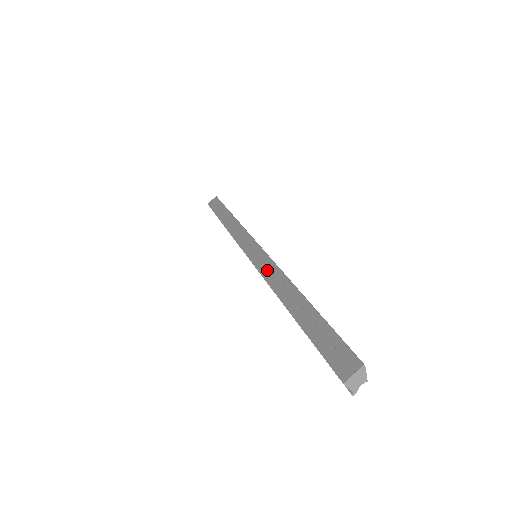
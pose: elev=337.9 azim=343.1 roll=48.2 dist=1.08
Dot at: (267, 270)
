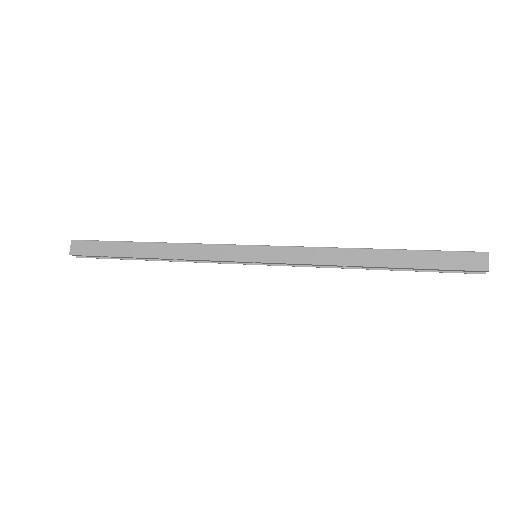
Dot at: (303, 256)
